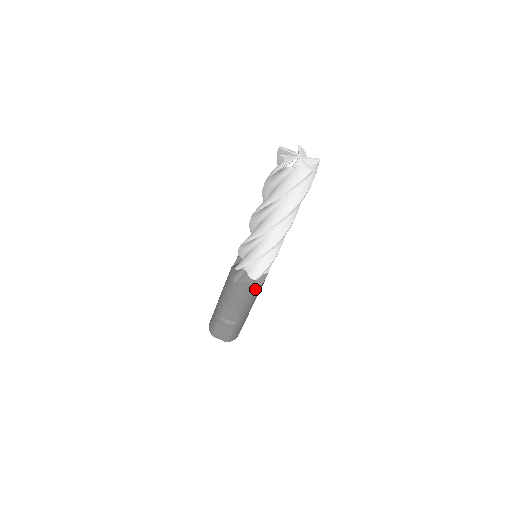
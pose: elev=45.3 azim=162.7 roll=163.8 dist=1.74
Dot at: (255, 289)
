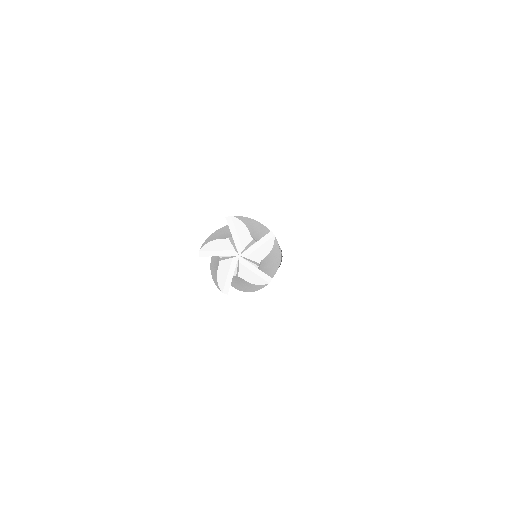
Dot at: occluded
